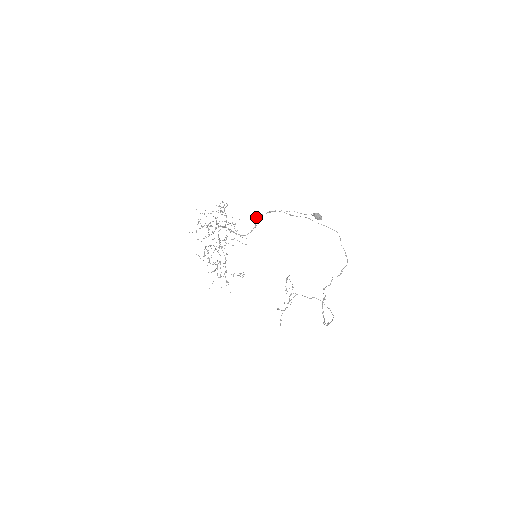
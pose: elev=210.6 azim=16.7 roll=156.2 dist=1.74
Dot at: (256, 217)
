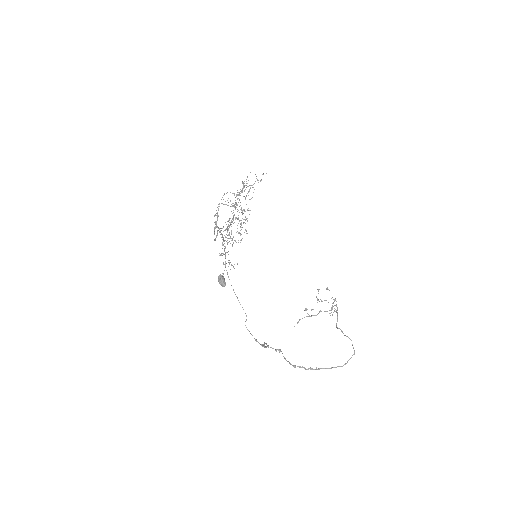
Dot at: (217, 230)
